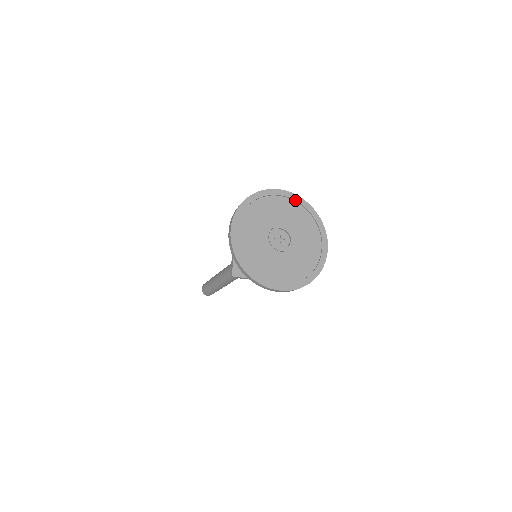
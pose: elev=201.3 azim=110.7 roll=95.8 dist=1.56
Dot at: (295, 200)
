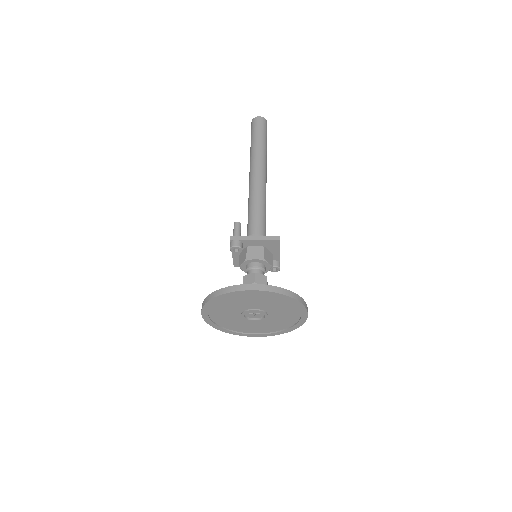
Dot at: (268, 295)
